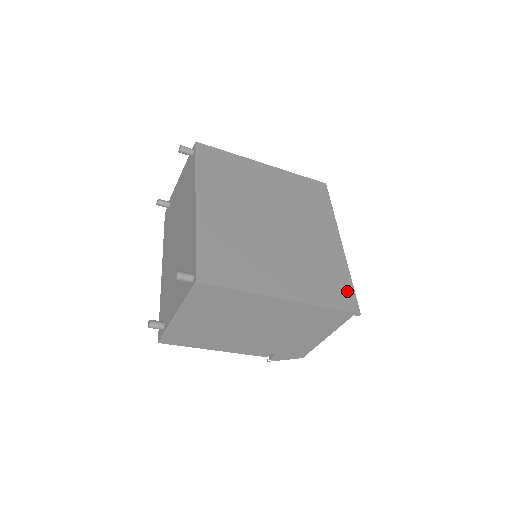
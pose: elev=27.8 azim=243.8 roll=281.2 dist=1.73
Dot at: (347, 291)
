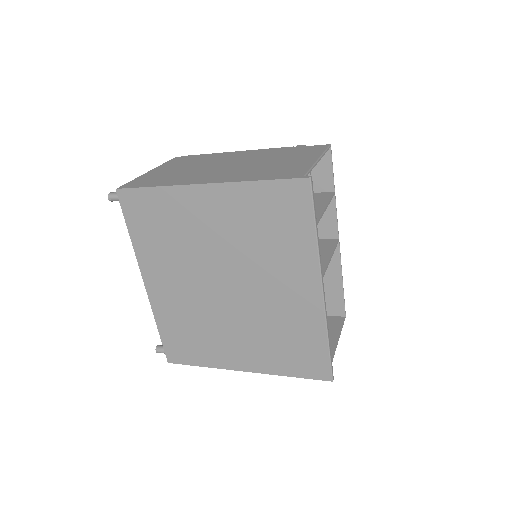
Dot at: (318, 358)
